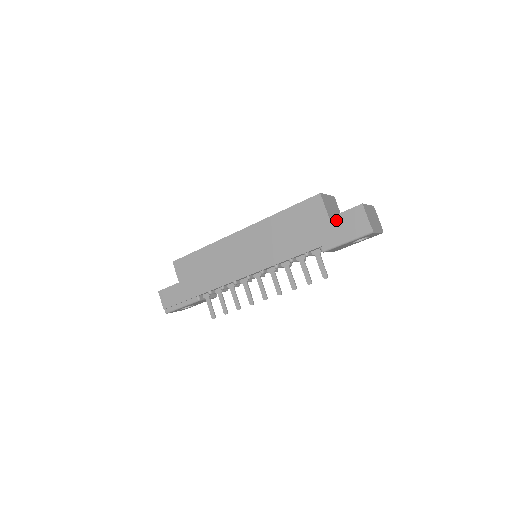
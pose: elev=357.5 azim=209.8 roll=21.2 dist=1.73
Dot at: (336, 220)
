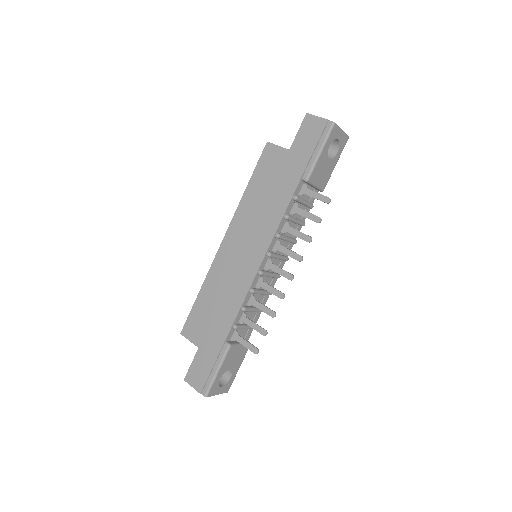
Dot at: (296, 145)
